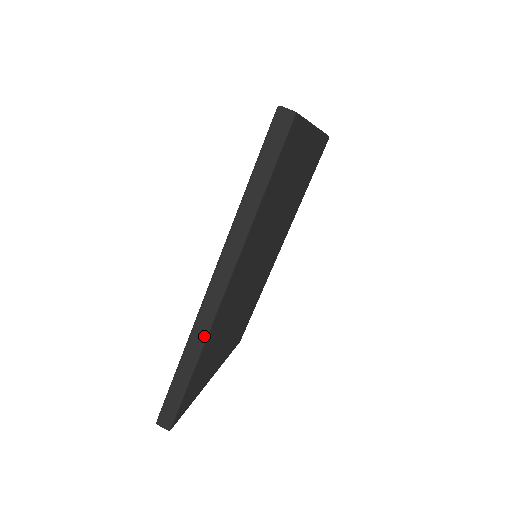
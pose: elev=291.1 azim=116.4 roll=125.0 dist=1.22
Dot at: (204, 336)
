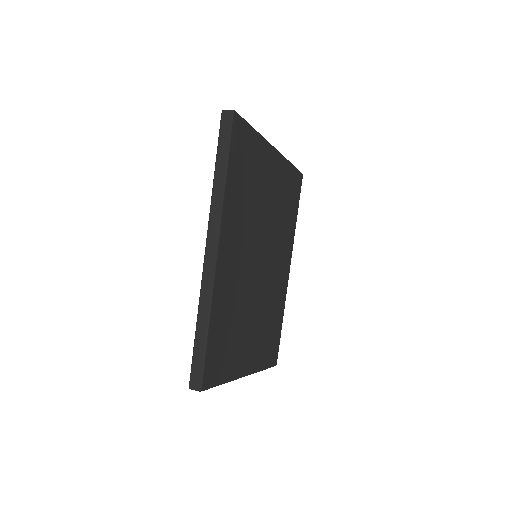
Dot at: (210, 292)
